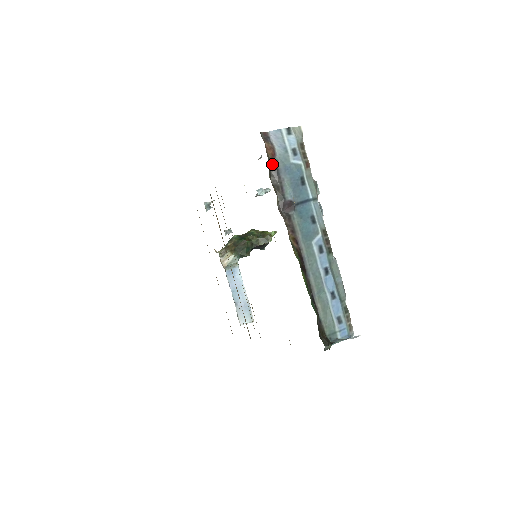
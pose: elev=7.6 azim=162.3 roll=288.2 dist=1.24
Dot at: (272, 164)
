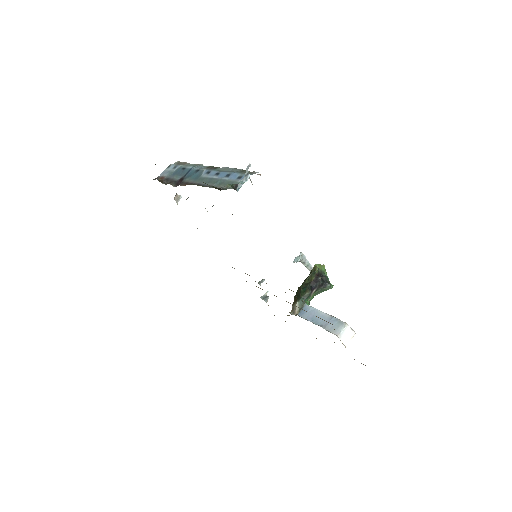
Dot at: (164, 181)
